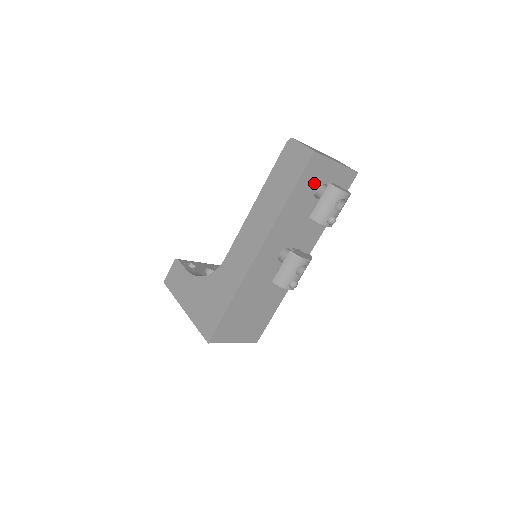
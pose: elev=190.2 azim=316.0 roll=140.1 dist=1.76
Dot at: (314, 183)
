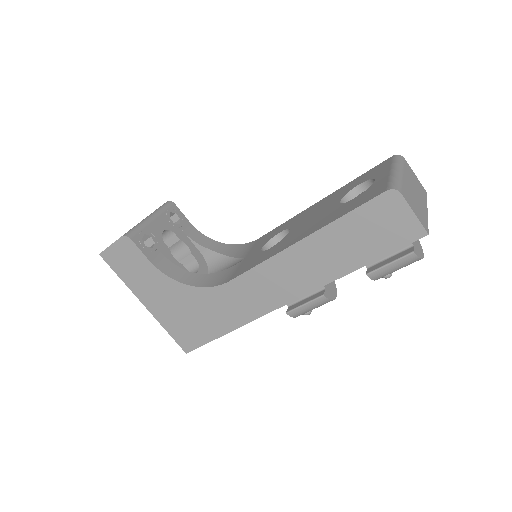
Dot at: occluded
